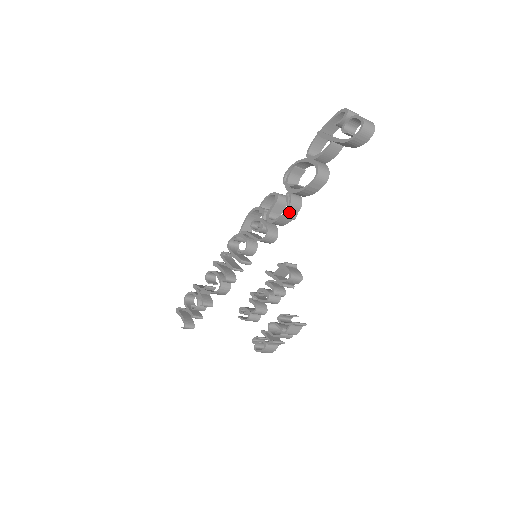
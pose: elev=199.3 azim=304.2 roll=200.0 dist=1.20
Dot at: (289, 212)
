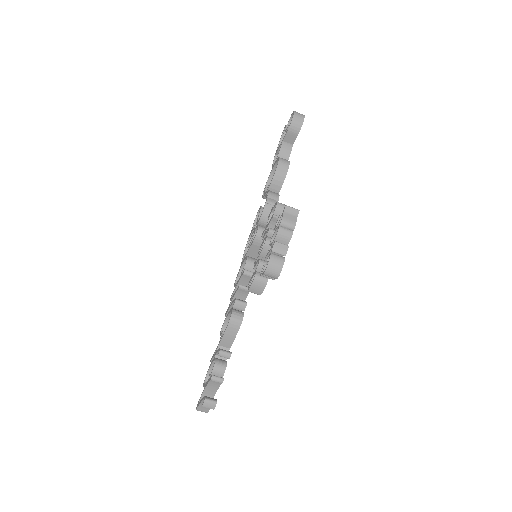
Dot at: (270, 199)
